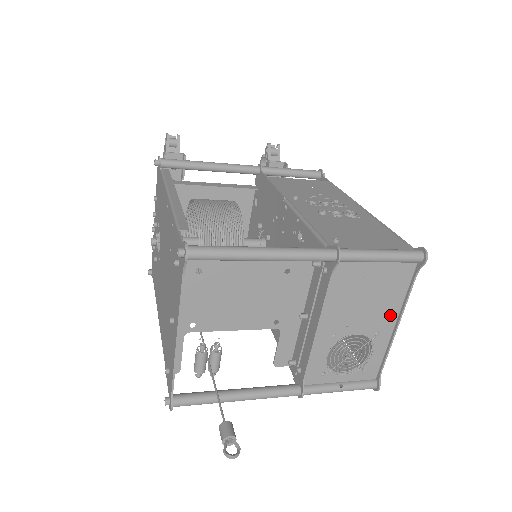
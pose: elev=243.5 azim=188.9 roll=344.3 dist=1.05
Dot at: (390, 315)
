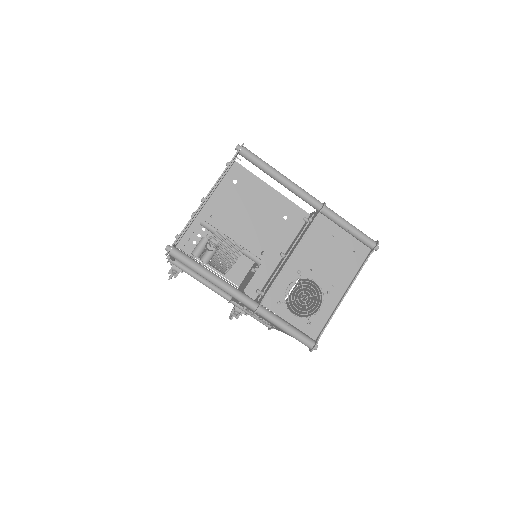
Dot at: (342, 282)
